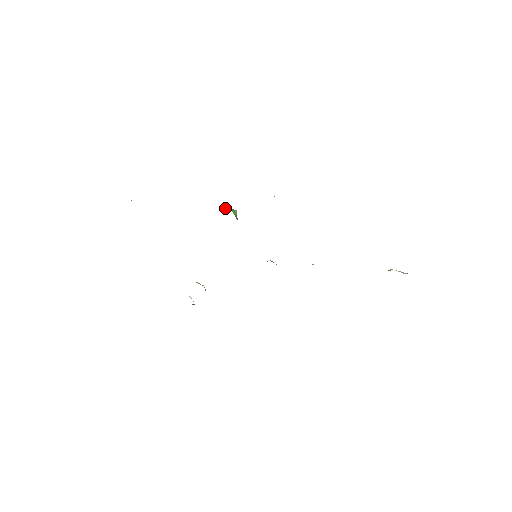
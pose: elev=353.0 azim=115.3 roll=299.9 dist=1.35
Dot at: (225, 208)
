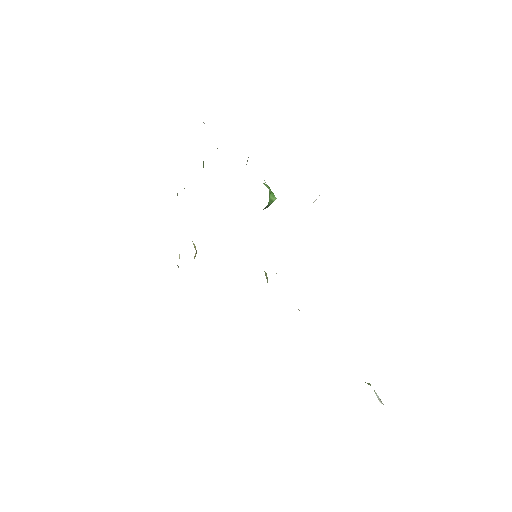
Dot at: occluded
